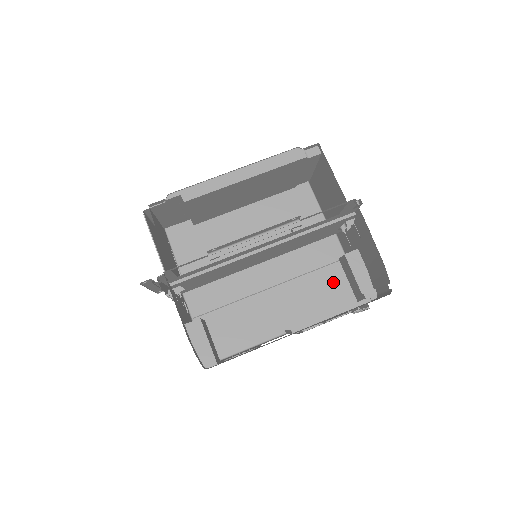
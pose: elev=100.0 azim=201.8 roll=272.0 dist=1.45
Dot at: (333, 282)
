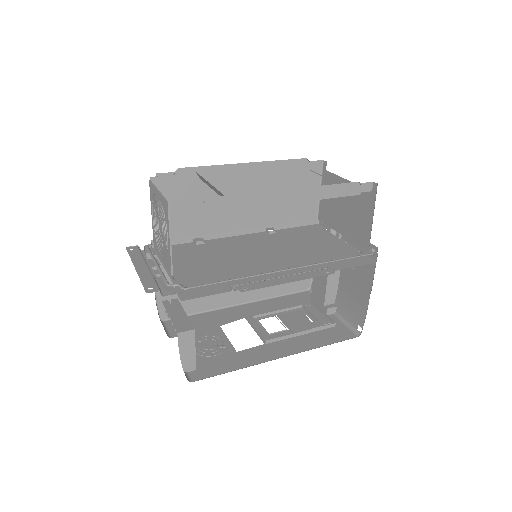
Dot at: occluded
